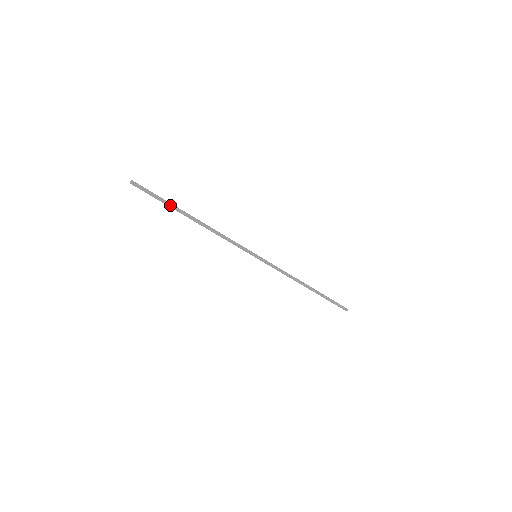
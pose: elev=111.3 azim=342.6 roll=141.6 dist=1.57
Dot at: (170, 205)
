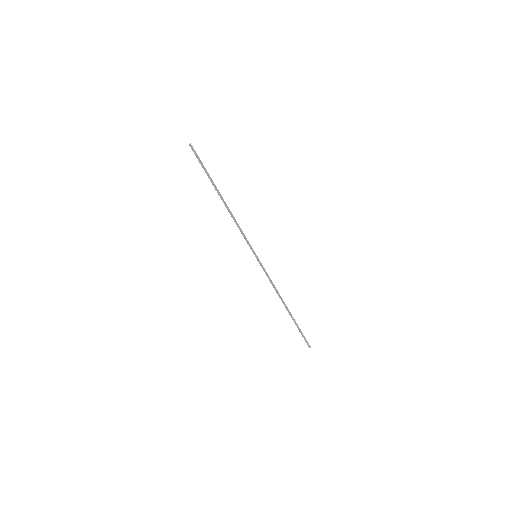
Dot at: (210, 177)
